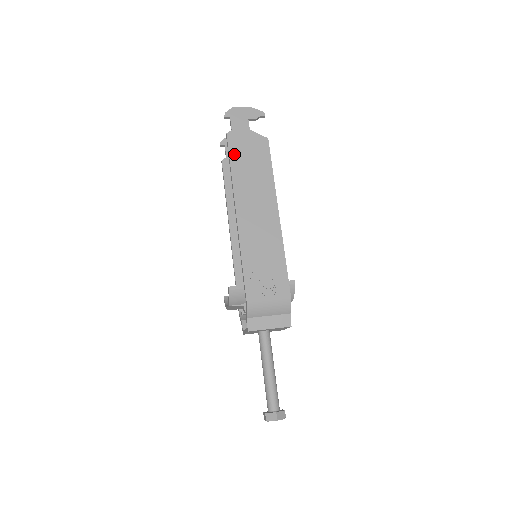
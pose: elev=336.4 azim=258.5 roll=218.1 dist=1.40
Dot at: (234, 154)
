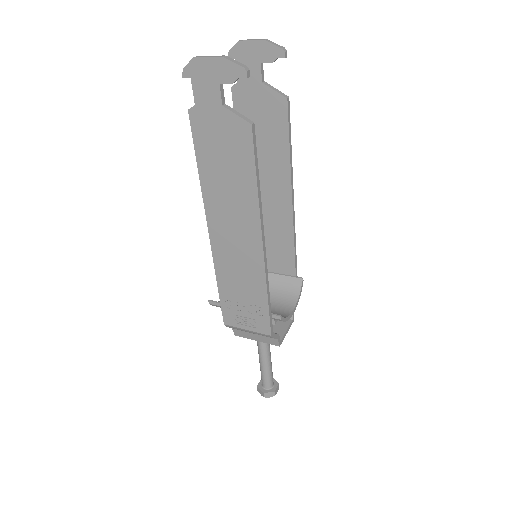
Dot at: (201, 148)
